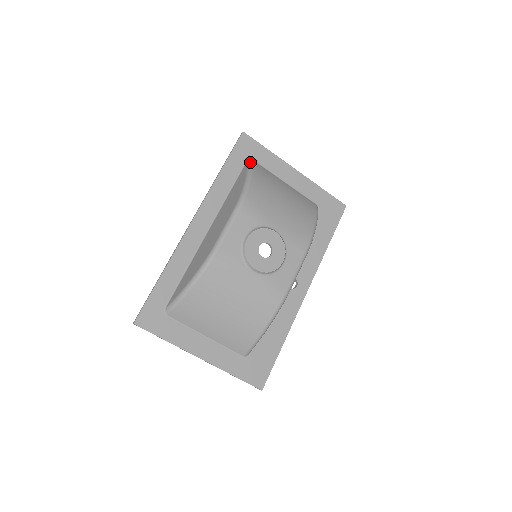
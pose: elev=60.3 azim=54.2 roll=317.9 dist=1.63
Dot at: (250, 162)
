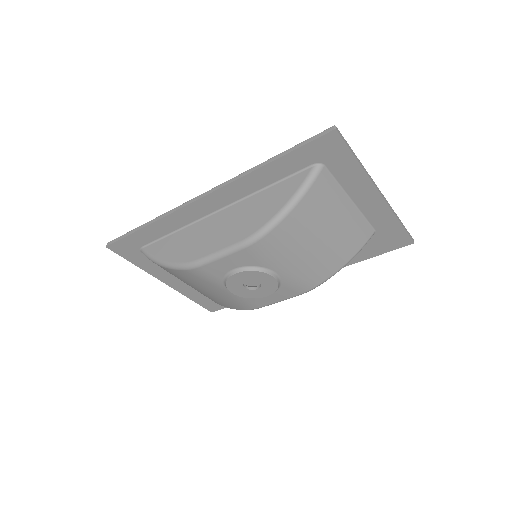
Dot at: (314, 174)
